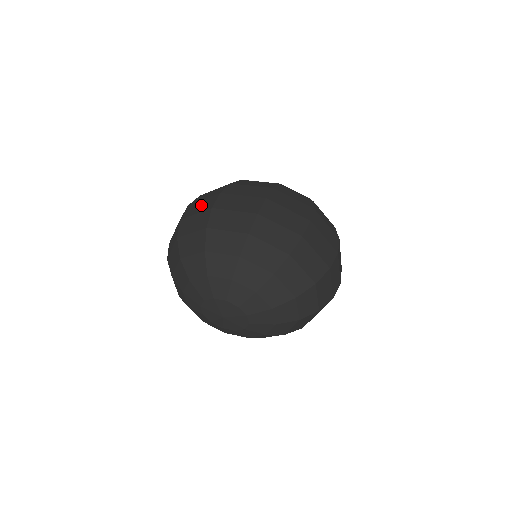
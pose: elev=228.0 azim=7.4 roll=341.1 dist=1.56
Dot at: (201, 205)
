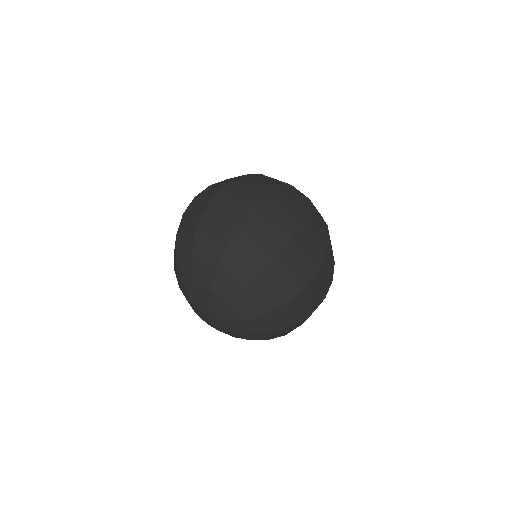
Dot at: (230, 208)
